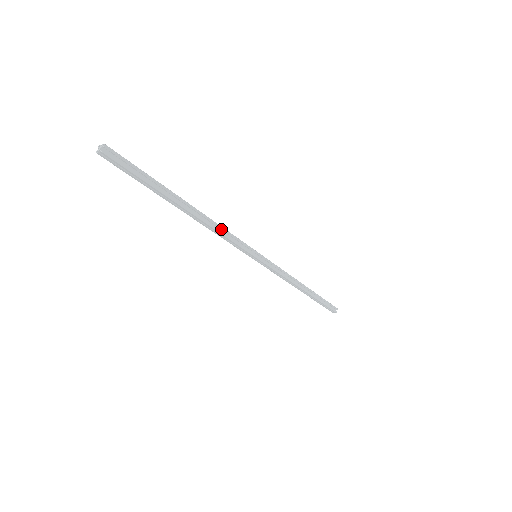
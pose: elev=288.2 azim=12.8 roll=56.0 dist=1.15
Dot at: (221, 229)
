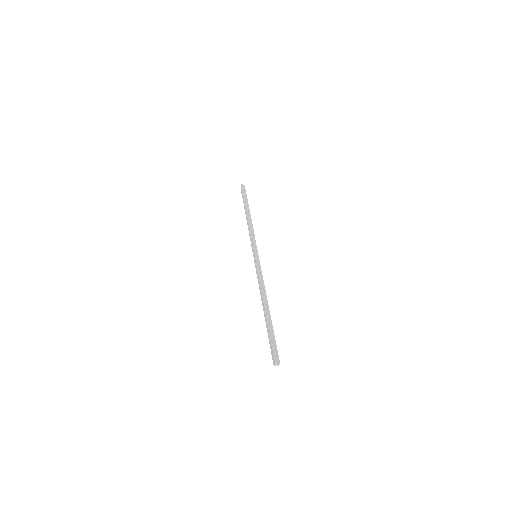
Dot at: (264, 285)
